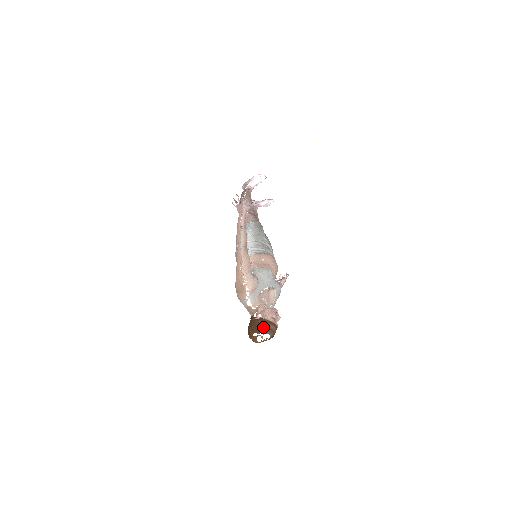
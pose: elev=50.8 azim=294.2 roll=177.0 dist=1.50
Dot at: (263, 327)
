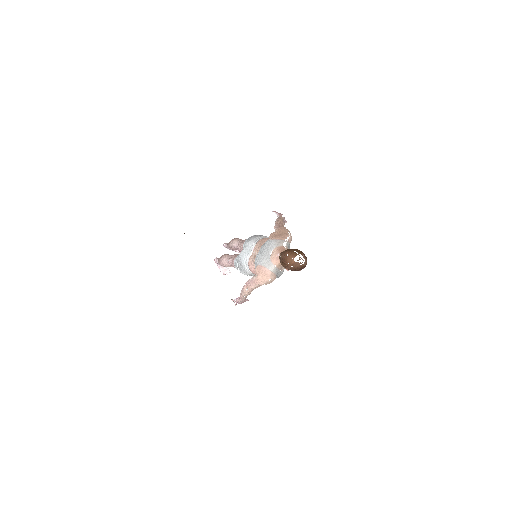
Dot at: (303, 253)
